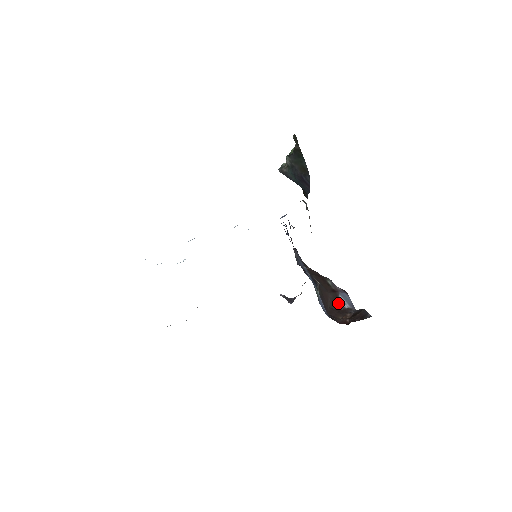
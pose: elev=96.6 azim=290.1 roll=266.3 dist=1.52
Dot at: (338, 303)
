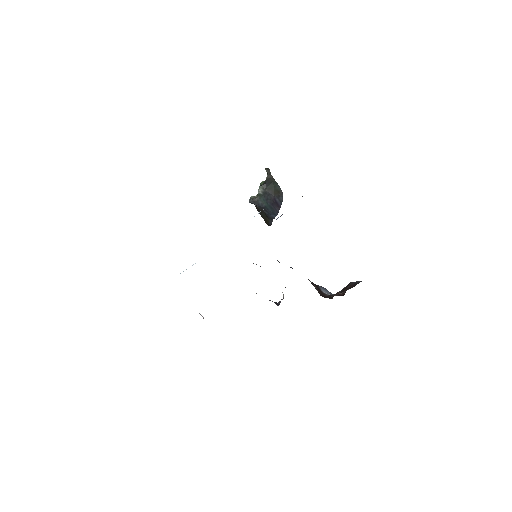
Dot at: (322, 291)
